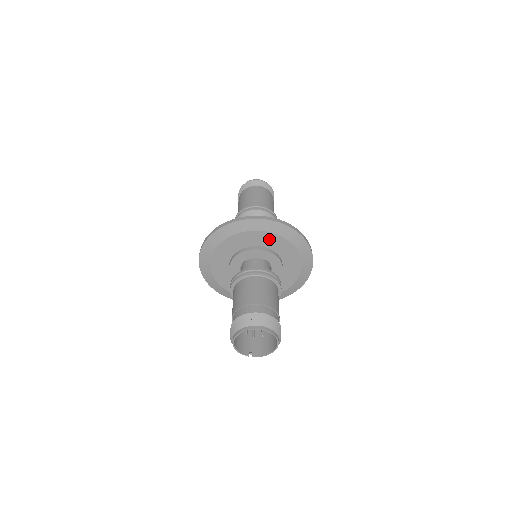
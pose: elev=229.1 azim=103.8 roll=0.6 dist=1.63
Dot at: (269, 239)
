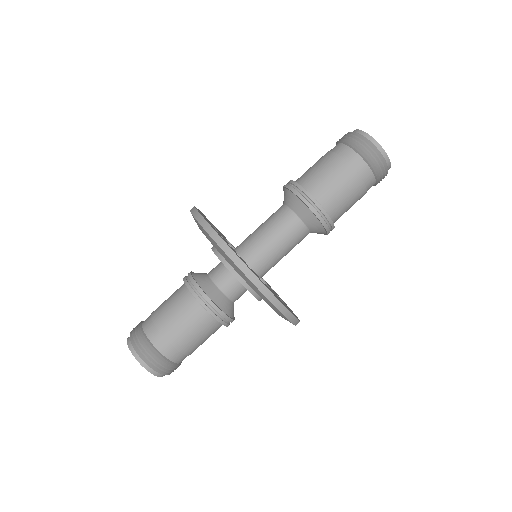
Dot at: occluded
